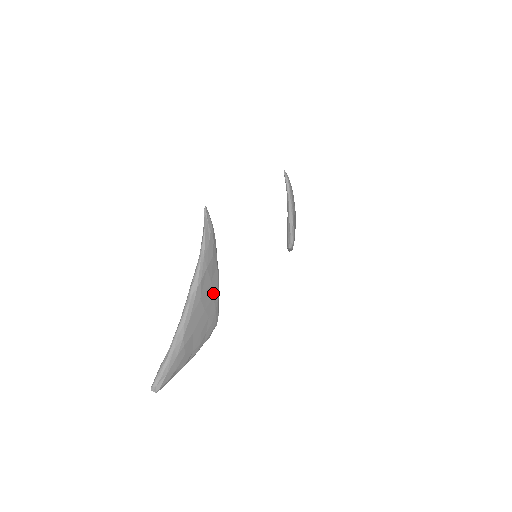
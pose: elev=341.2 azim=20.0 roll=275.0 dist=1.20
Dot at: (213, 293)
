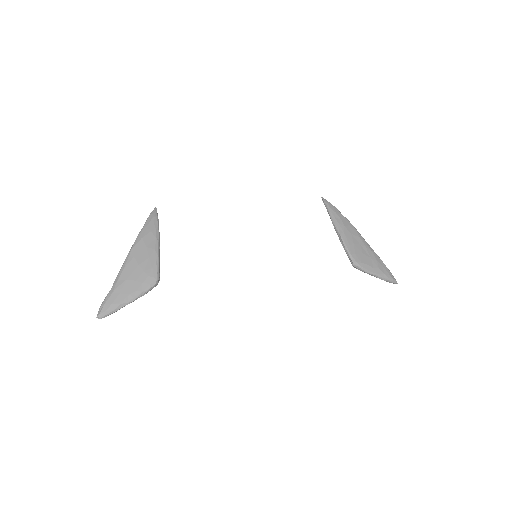
Dot at: (149, 255)
